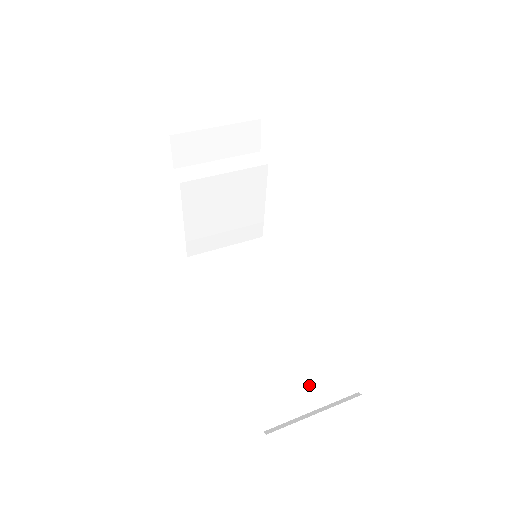
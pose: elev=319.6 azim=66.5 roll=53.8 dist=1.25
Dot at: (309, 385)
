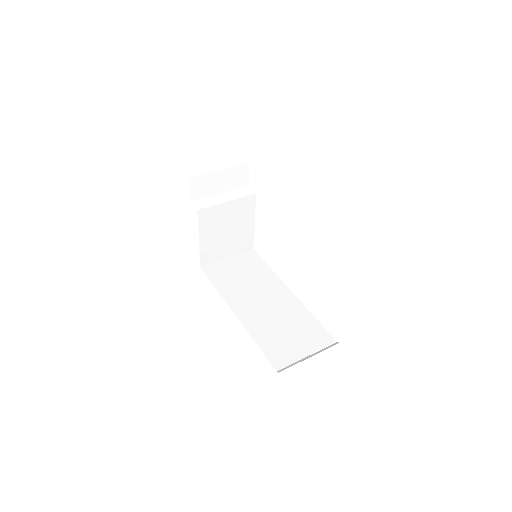
Dot at: (303, 341)
